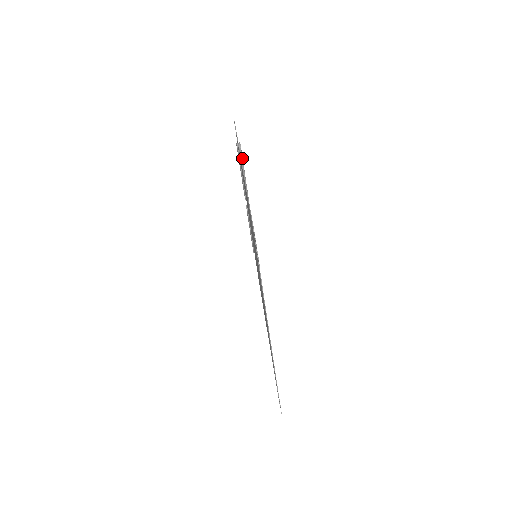
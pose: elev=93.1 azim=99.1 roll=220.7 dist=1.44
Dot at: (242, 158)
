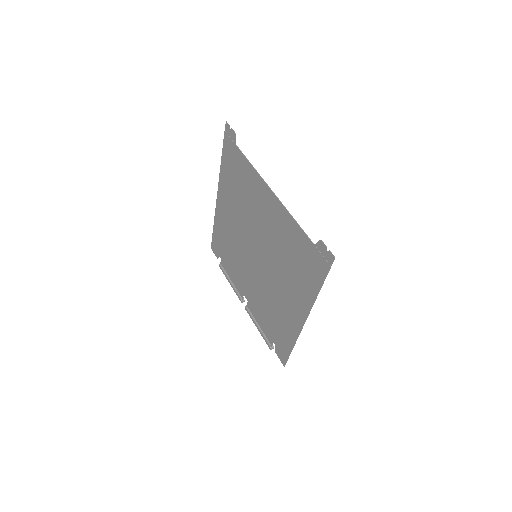
Dot at: occluded
